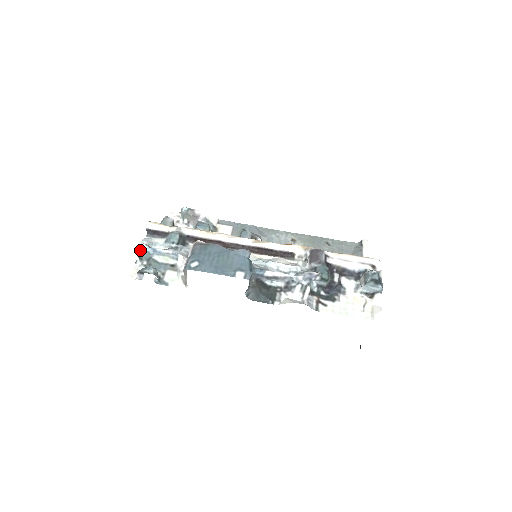
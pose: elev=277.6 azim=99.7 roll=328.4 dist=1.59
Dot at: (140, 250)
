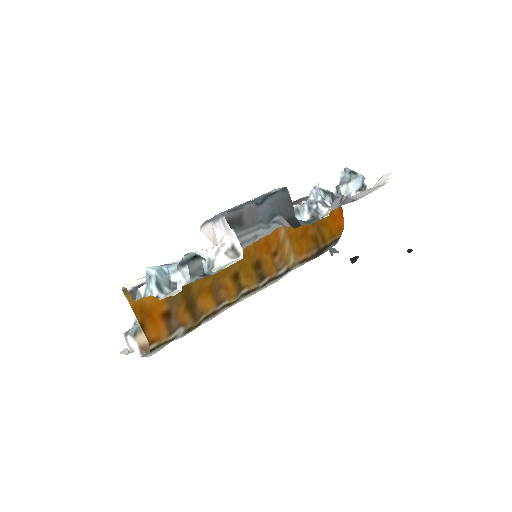
Dot at: (151, 273)
